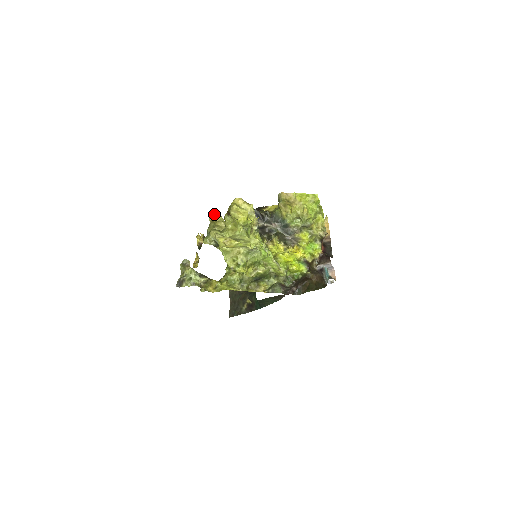
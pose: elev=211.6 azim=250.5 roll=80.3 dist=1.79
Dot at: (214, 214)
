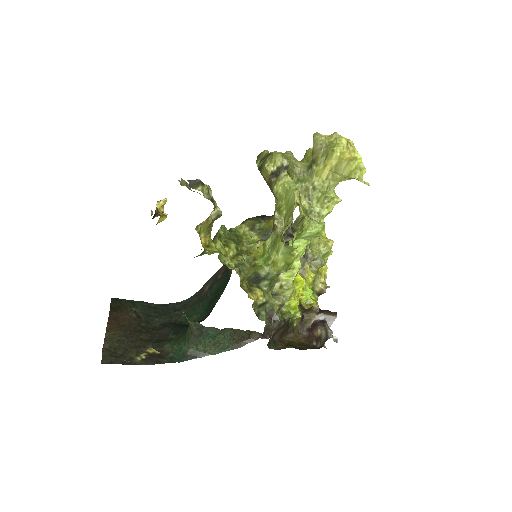
Dot at: occluded
